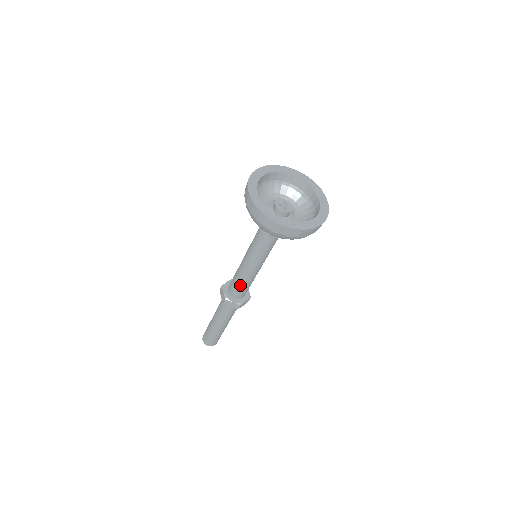
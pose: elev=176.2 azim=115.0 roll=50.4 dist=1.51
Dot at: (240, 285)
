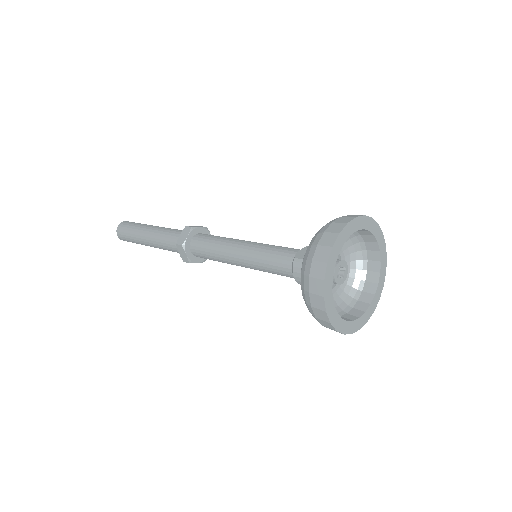
Dot at: occluded
